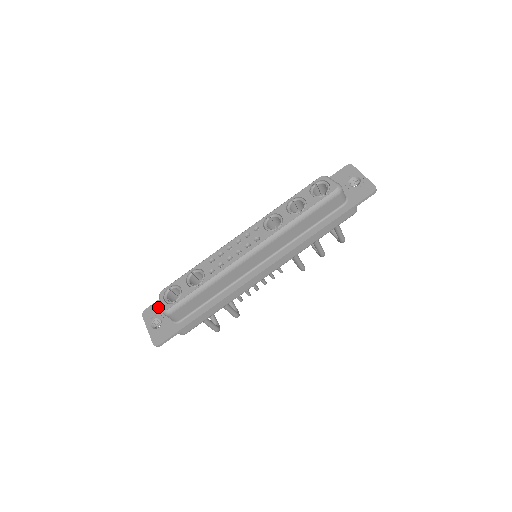
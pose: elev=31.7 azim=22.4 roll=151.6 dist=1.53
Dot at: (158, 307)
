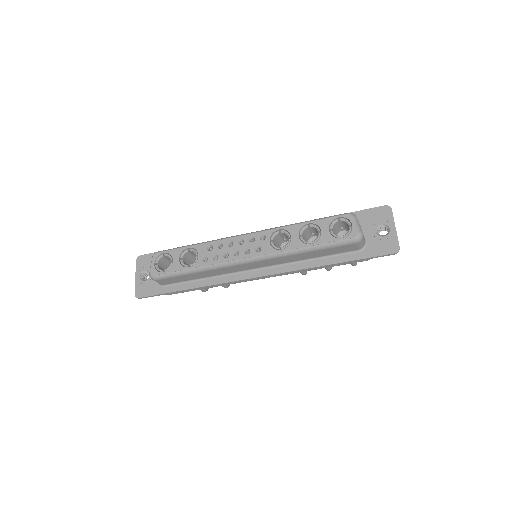
Dot at: occluded
